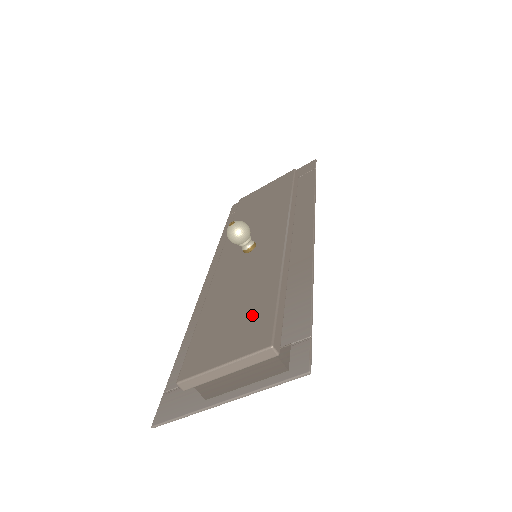
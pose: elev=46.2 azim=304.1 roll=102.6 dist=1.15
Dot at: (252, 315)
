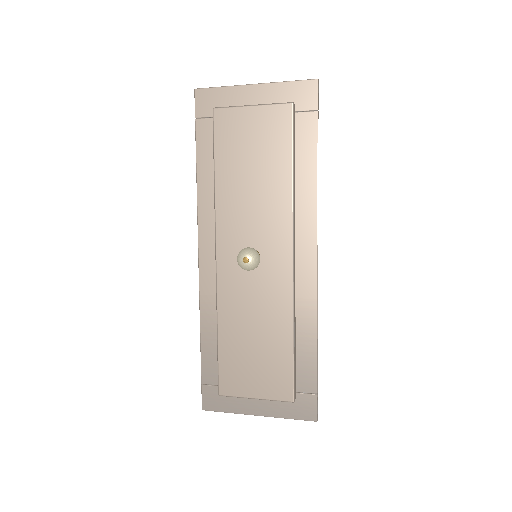
Dot at: (273, 362)
